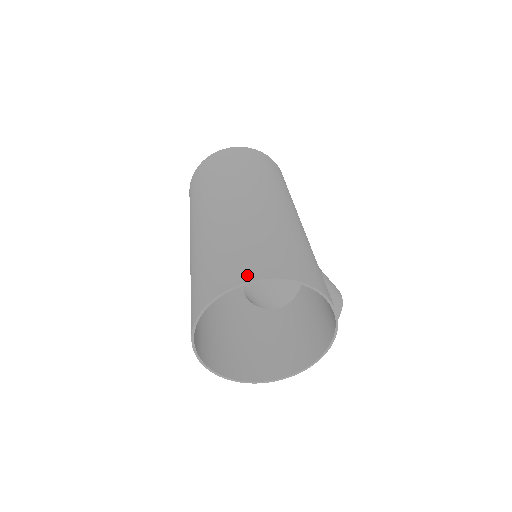
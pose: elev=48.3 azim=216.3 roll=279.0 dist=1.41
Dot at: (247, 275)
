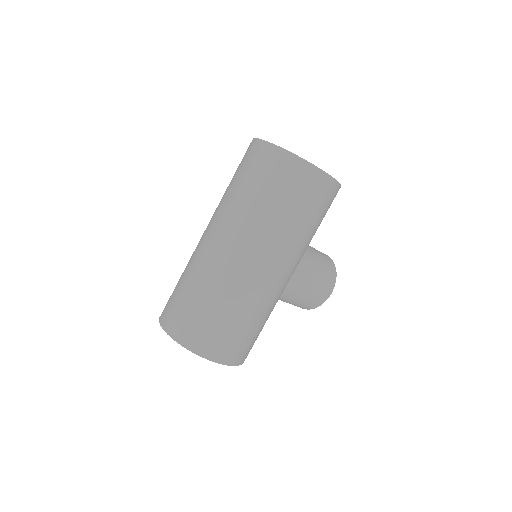
Dot at: (176, 334)
